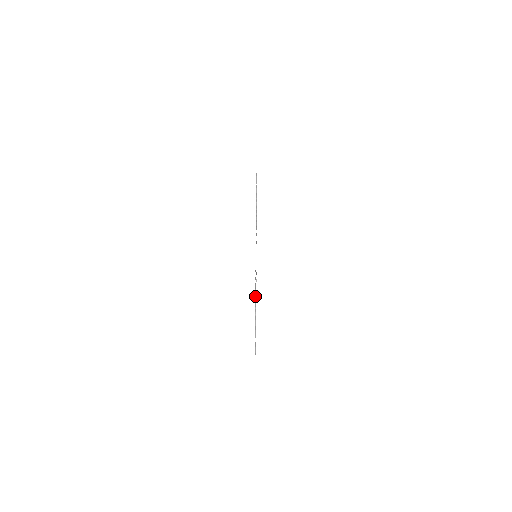
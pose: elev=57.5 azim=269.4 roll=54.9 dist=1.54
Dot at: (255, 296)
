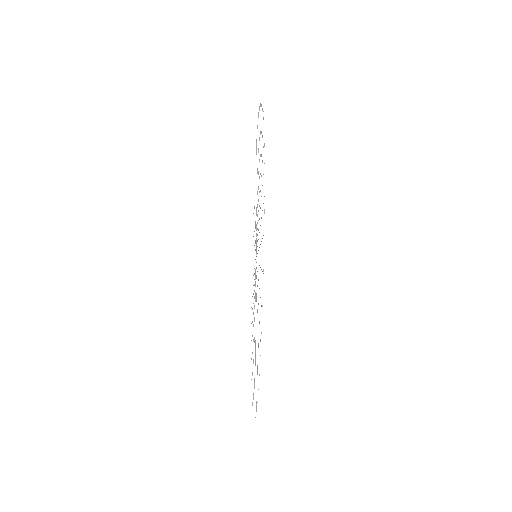
Dot at: (253, 303)
